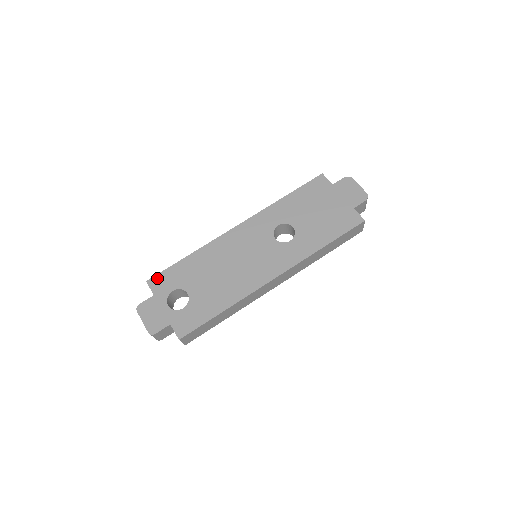
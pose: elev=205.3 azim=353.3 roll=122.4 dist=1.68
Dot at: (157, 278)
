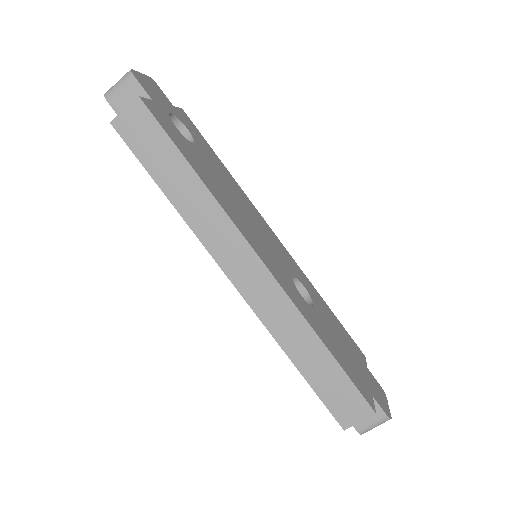
Dot at: (191, 121)
